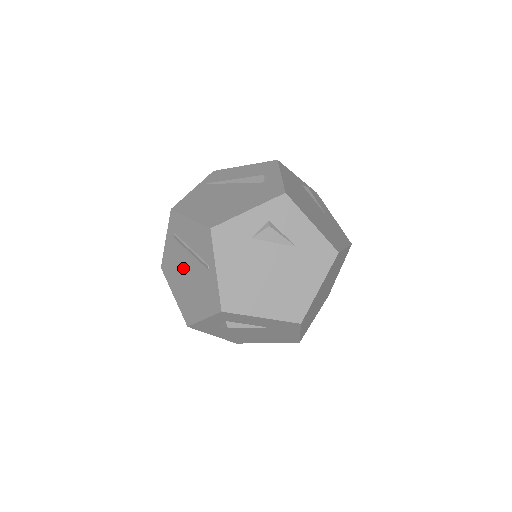
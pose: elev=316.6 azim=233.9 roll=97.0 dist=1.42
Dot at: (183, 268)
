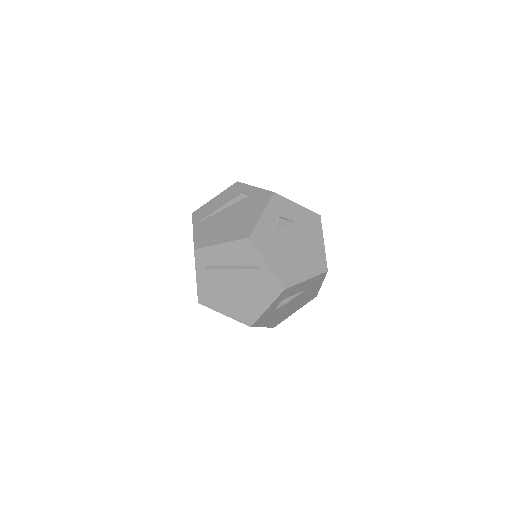
Dot at: (228, 285)
